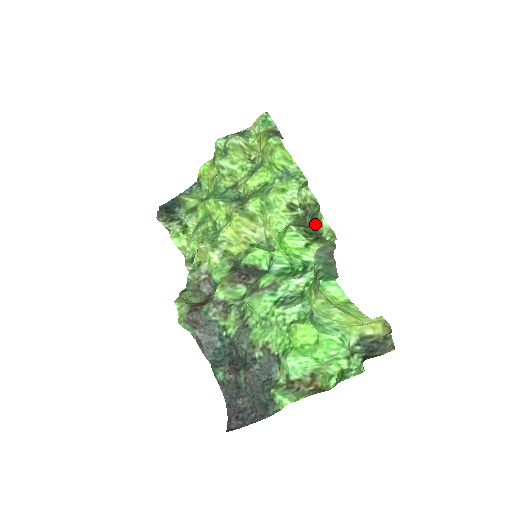
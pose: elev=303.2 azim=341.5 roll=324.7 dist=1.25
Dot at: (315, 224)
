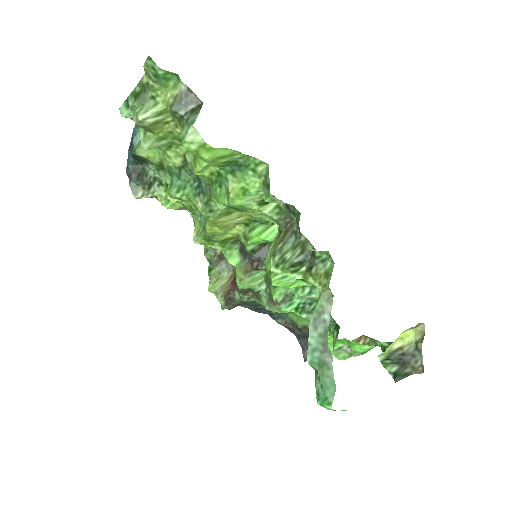
Dot at: (302, 237)
